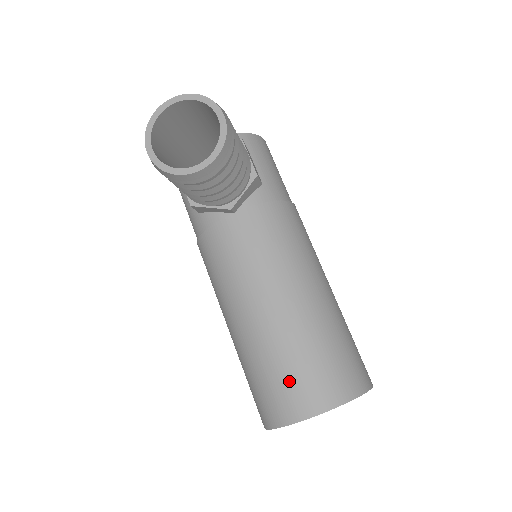
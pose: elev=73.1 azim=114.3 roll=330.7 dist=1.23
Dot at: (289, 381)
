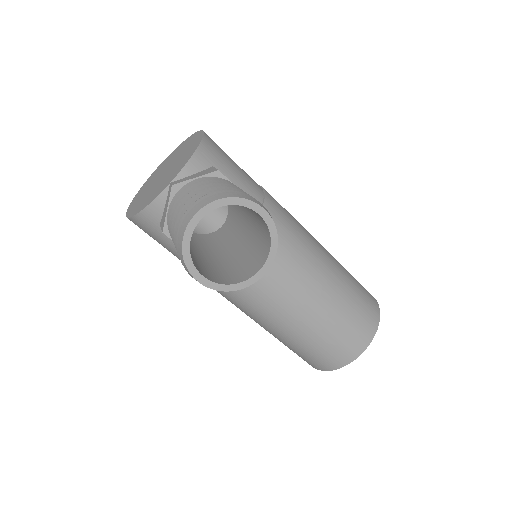
Dot at: (338, 342)
